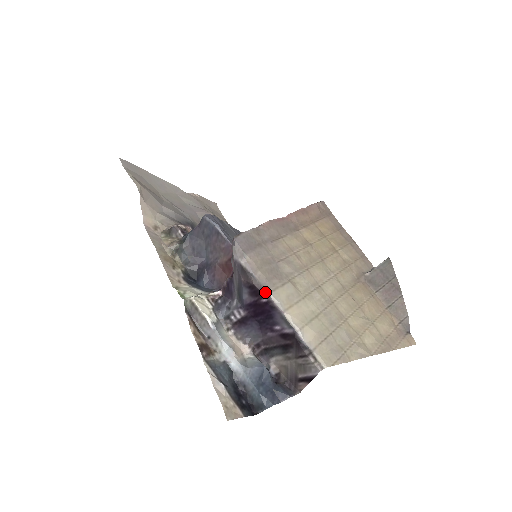
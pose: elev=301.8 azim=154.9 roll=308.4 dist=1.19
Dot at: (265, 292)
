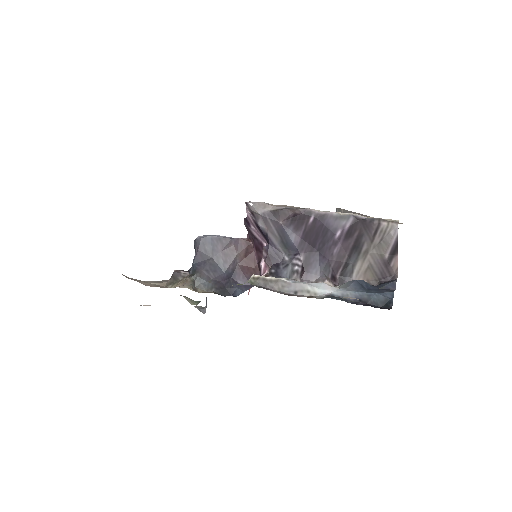
Dot at: (307, 211)
